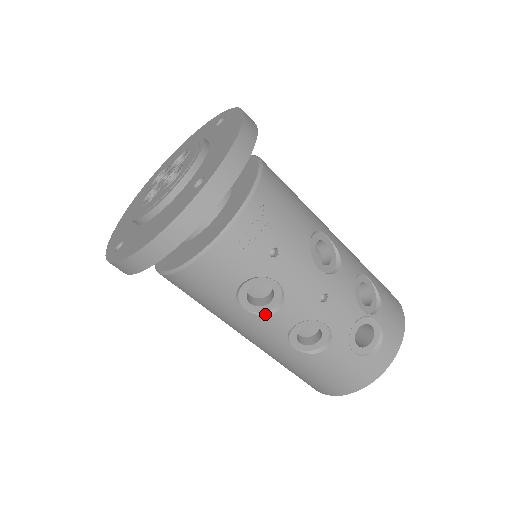
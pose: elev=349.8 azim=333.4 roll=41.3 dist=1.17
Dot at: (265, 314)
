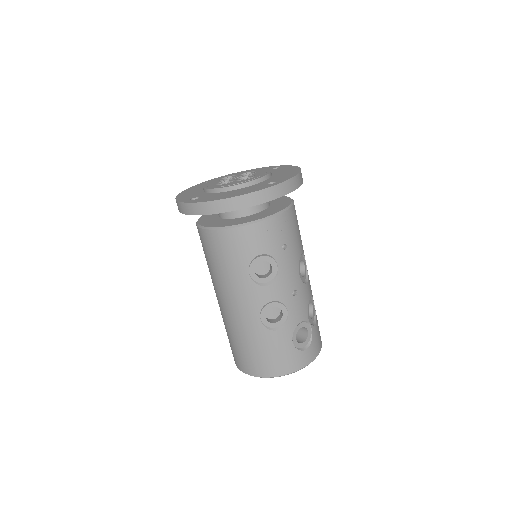
Dot at: (259, 284)
